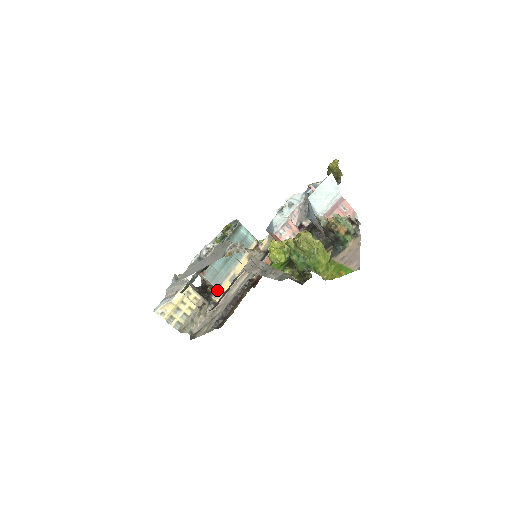
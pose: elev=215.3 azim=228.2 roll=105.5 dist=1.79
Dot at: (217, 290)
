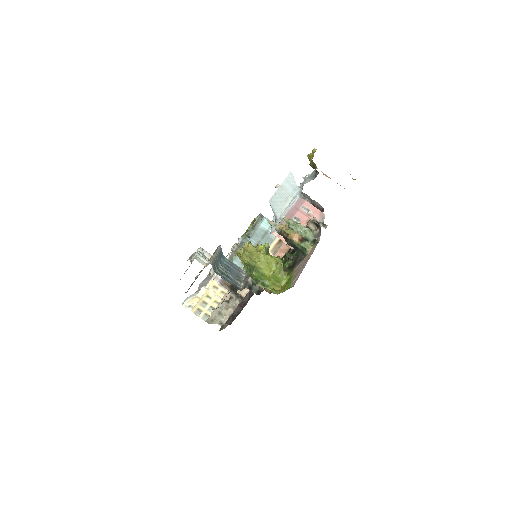
Dot at: occluded
